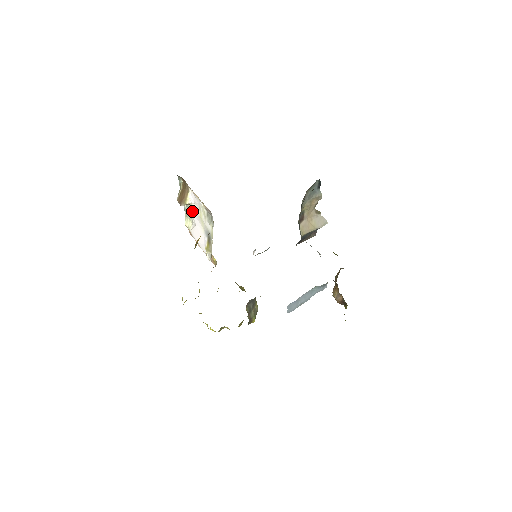
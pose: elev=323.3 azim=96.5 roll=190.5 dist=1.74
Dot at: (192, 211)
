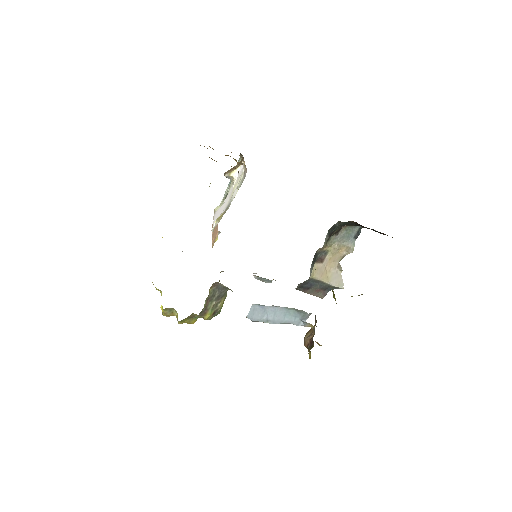
Dot at: (230, 189)
